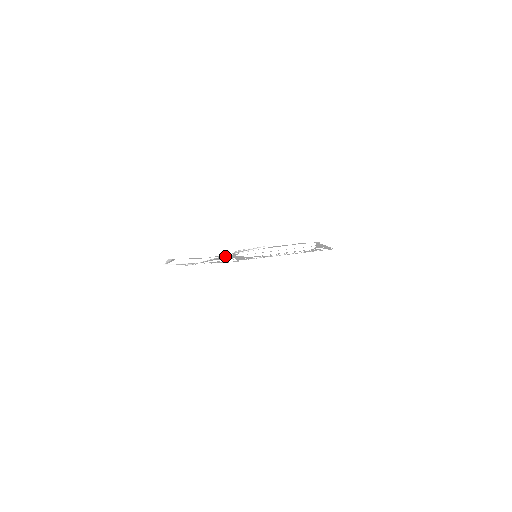
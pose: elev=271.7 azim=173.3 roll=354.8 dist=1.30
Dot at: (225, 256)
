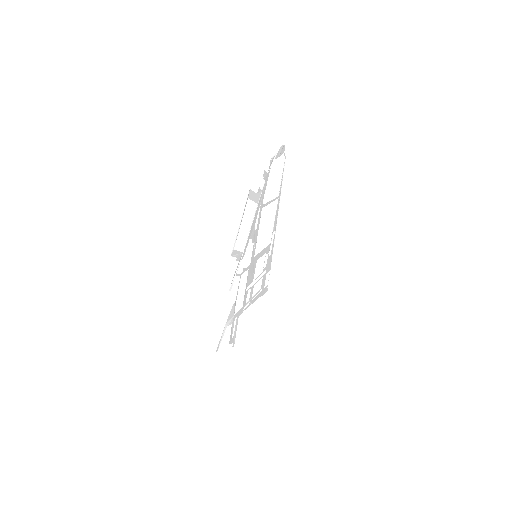
Dot at: (263, 189)
